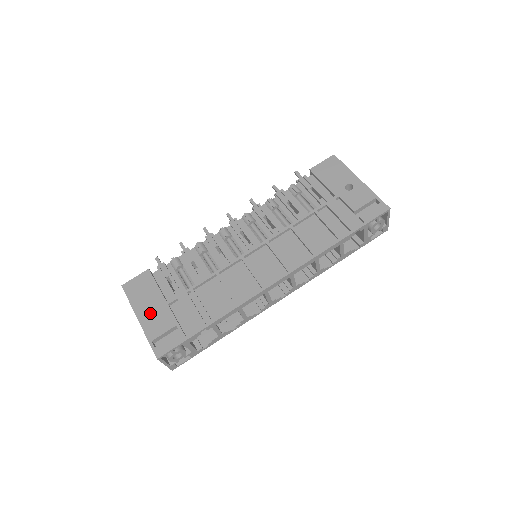
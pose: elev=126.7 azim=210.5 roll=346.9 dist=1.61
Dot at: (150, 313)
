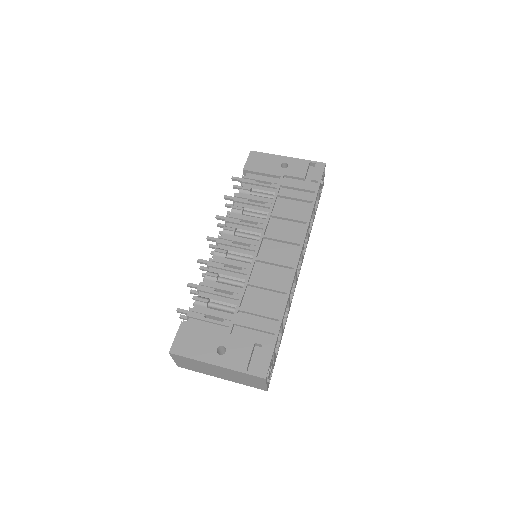
Dot at: occluded
